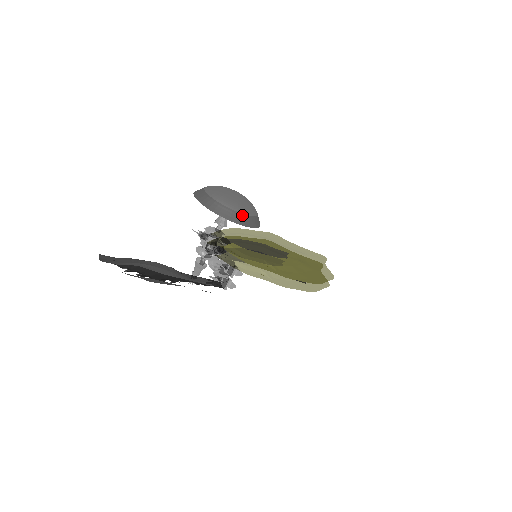
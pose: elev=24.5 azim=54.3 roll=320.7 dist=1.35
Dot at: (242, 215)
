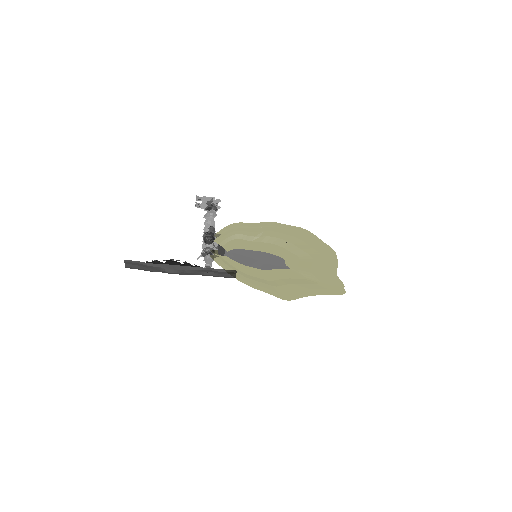
Dot at: occluded
